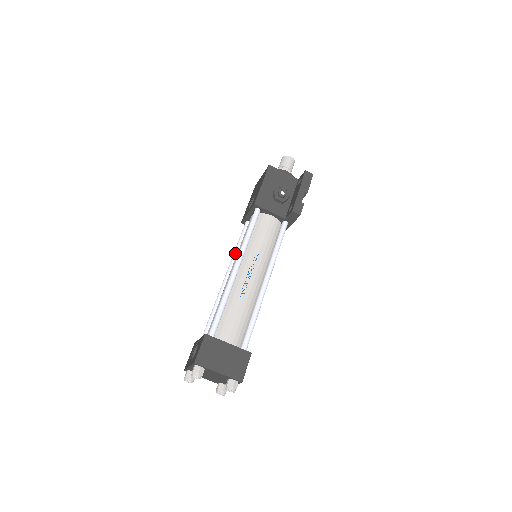
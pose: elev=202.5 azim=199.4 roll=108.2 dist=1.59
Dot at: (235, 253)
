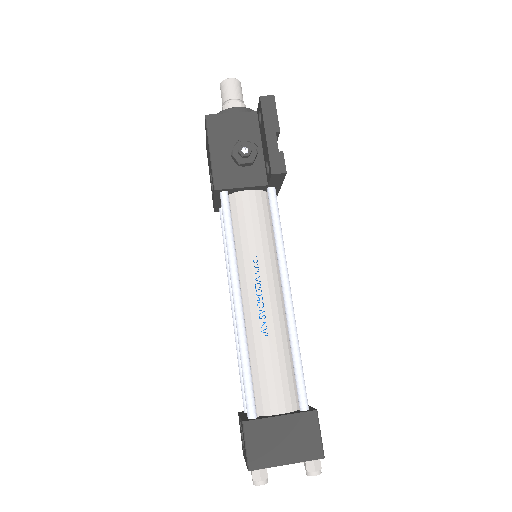
Dot at: (227, 263)
